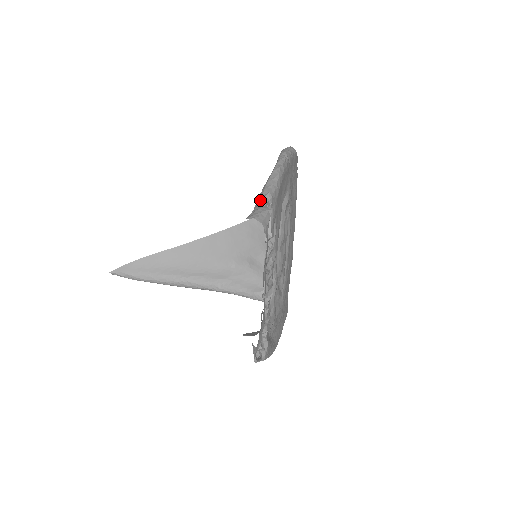
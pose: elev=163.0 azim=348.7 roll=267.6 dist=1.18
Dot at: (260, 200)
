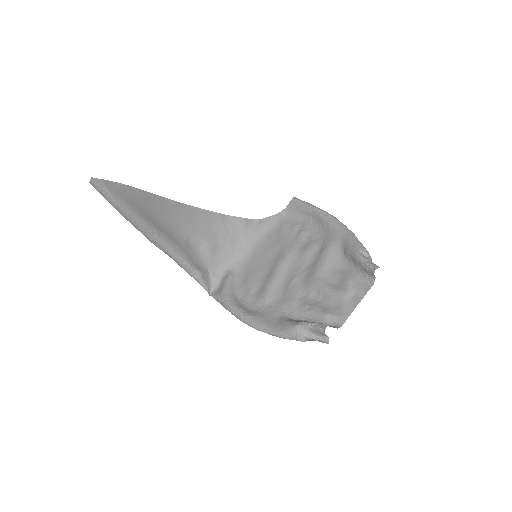
Dot at: (362, 253)
